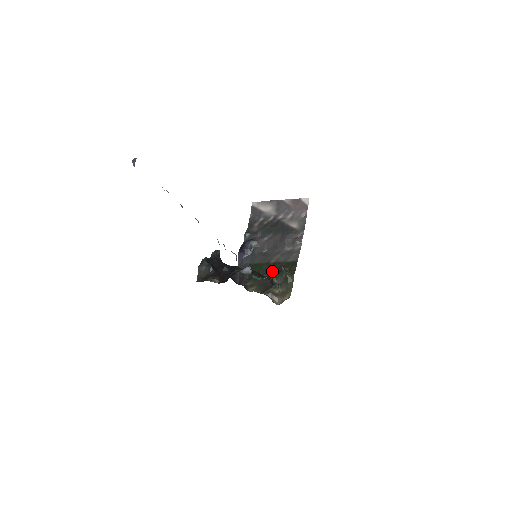
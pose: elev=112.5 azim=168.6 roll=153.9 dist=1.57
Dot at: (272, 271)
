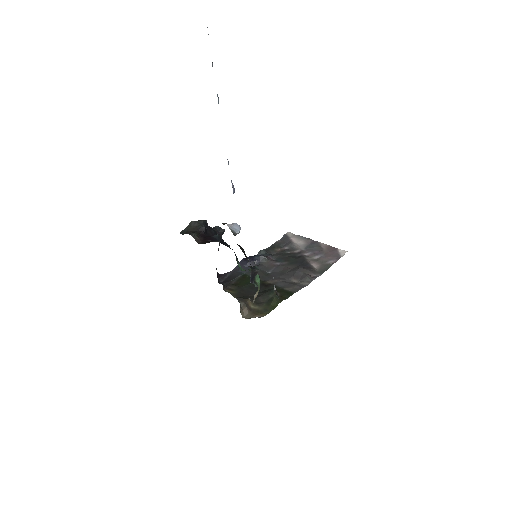
Dot at: (262, 288)
